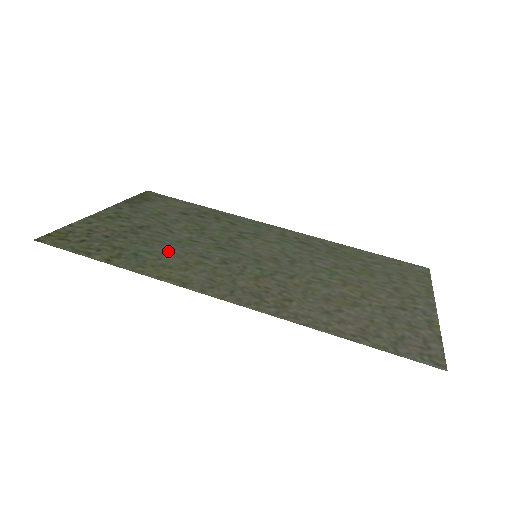
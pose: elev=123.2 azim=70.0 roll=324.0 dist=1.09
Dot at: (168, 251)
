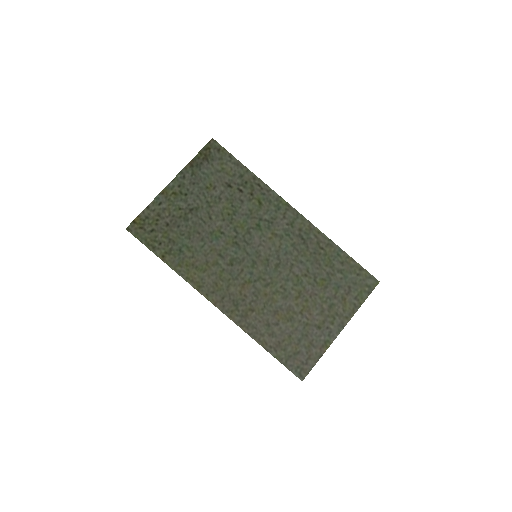
Dot at: (201, 247)
